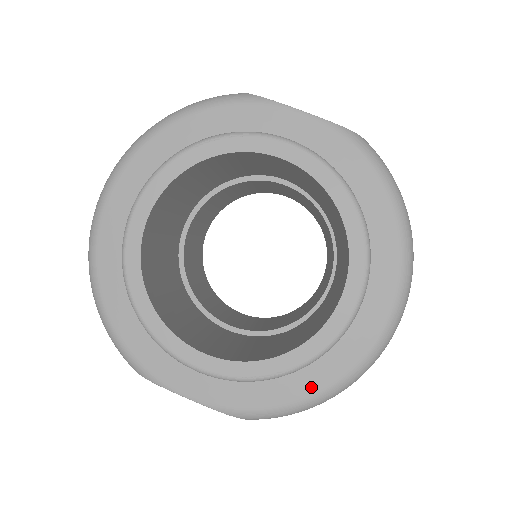
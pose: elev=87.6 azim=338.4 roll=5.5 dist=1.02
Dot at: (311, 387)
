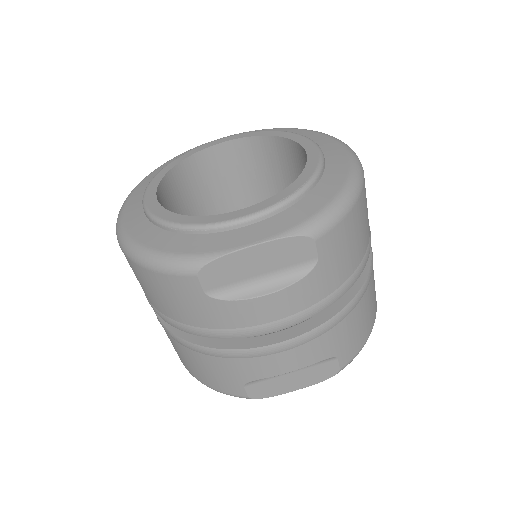
Dot at: (333, 188)
